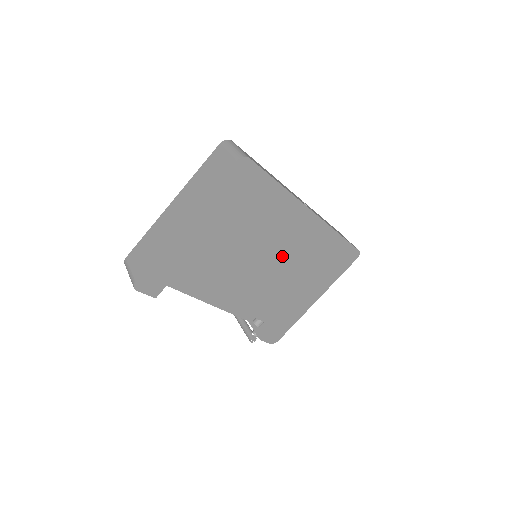
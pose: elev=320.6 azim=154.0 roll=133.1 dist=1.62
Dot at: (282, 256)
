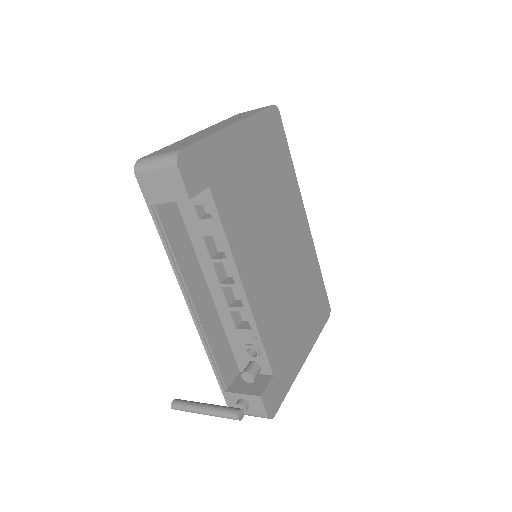
Dot at: (287, 254)
